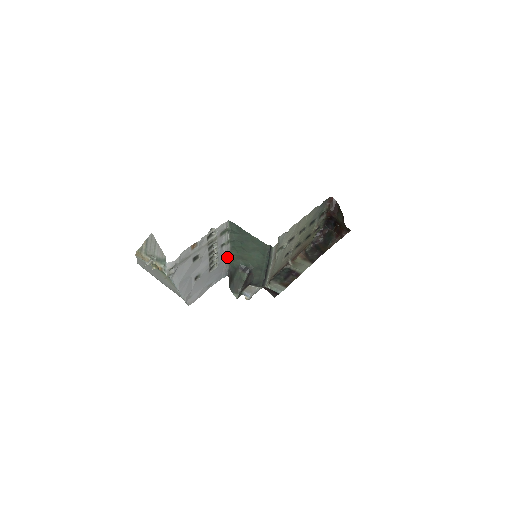
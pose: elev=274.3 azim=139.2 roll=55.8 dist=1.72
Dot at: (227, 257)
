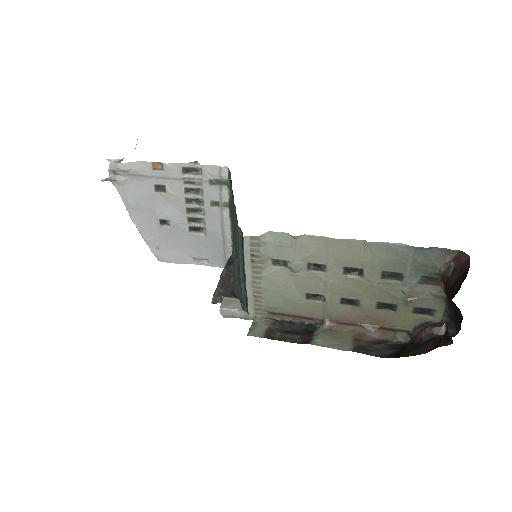
Dot at: (226, 232)
